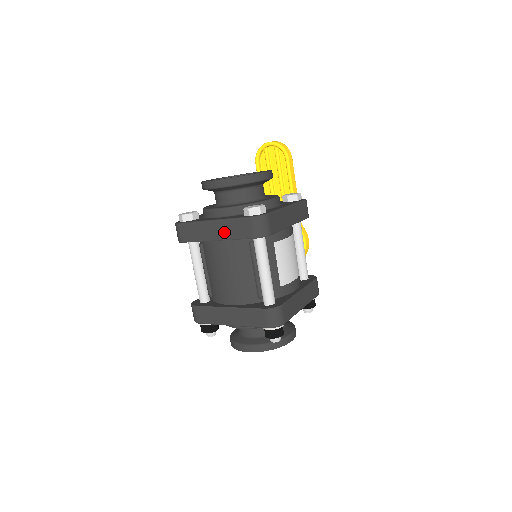
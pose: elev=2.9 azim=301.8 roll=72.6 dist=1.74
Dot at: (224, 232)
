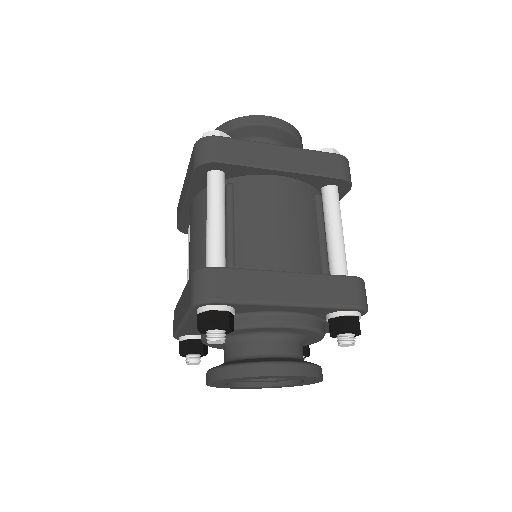
Dot at: (298, 162)
